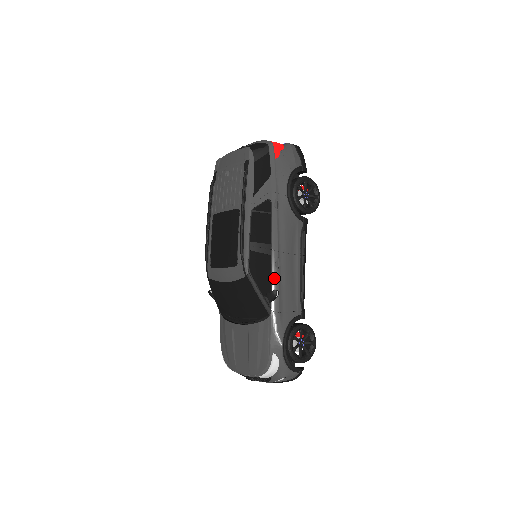
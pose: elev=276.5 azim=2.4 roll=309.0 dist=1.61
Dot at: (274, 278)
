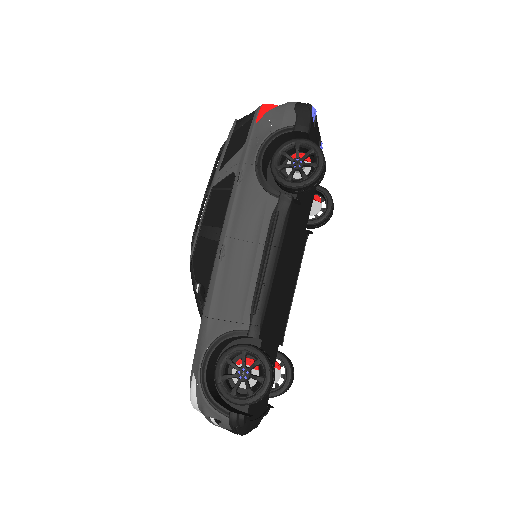
Dot at: (214, 271)
